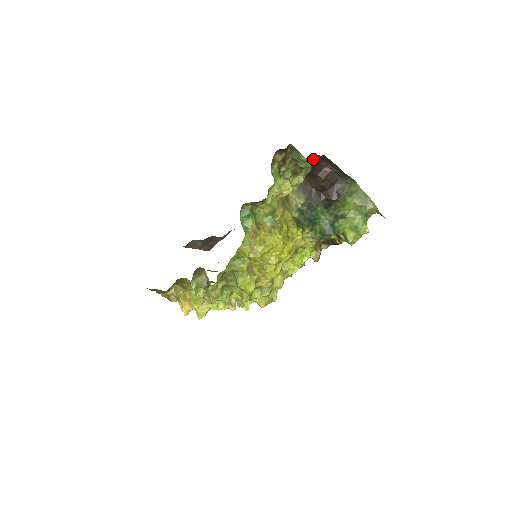
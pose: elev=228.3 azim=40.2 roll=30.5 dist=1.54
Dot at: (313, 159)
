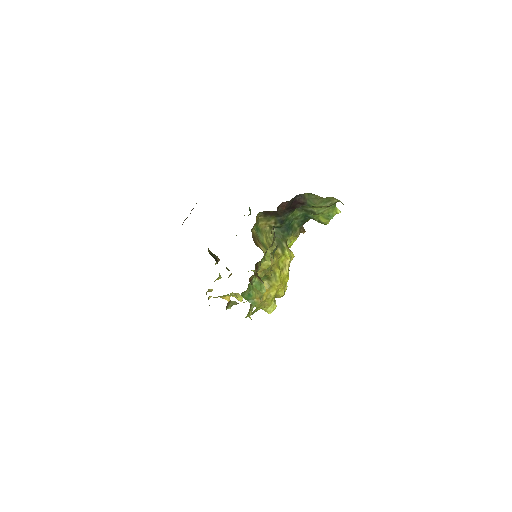
Dot at: (277, 245)
